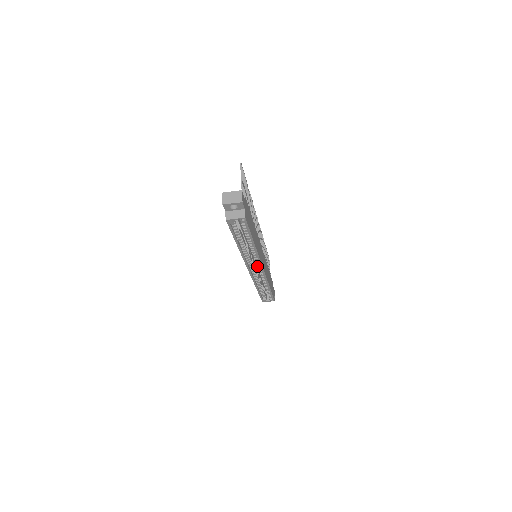
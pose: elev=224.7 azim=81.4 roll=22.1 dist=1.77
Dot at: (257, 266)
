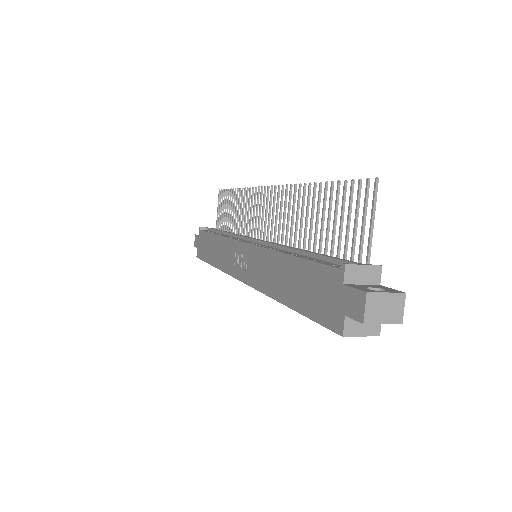
Dot at: occluded
